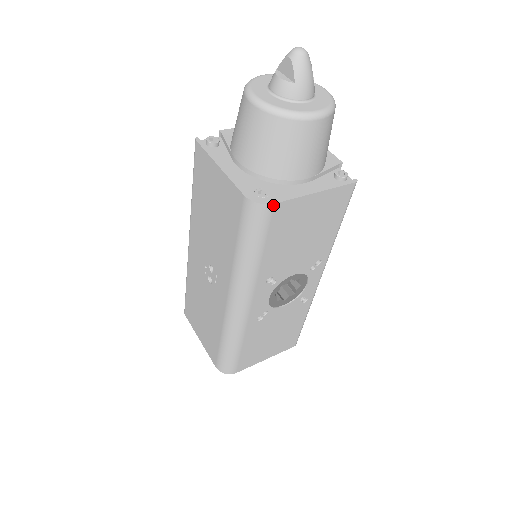
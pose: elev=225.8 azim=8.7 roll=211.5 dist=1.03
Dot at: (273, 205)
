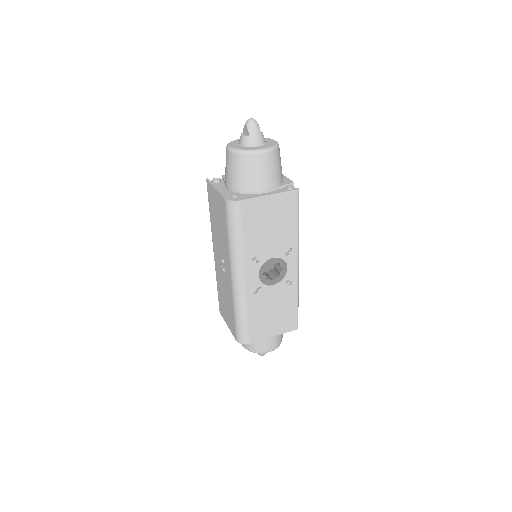
Dot at: (240, 201)
